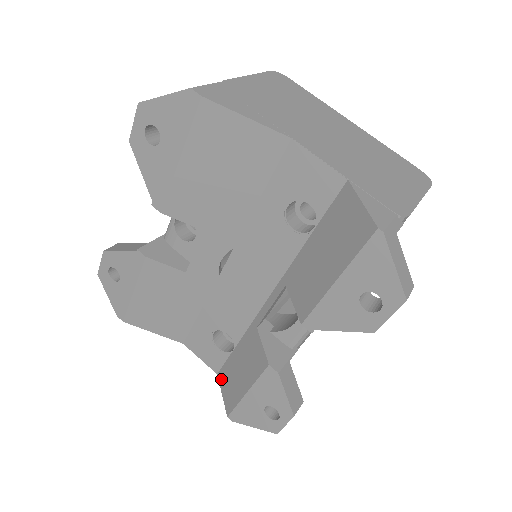
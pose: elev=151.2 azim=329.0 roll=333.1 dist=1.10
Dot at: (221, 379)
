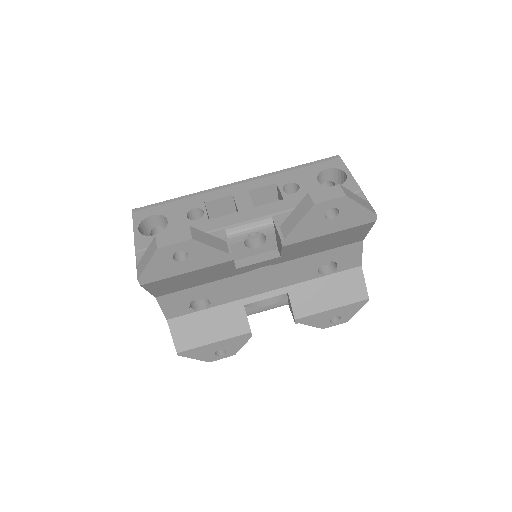
Dot at: (174, 325)
